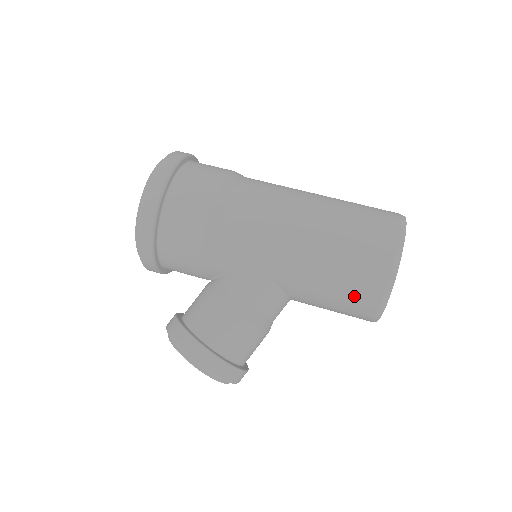
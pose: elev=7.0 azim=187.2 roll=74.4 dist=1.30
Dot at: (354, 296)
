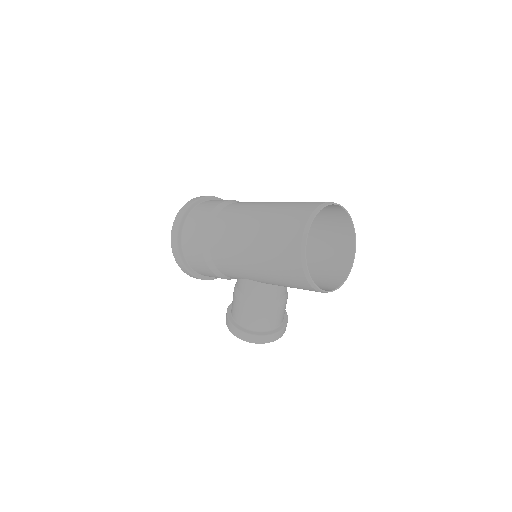
Dot at: (297, 286)
